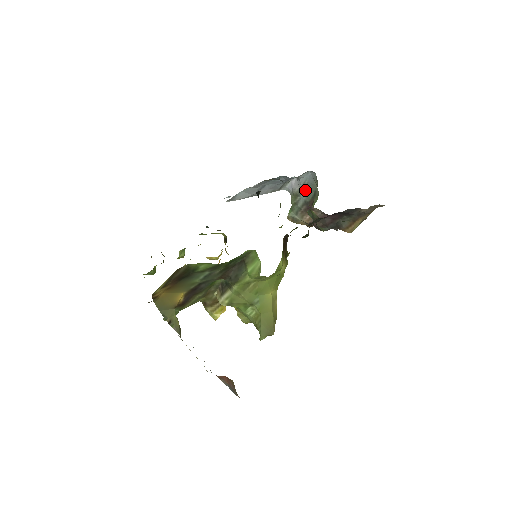
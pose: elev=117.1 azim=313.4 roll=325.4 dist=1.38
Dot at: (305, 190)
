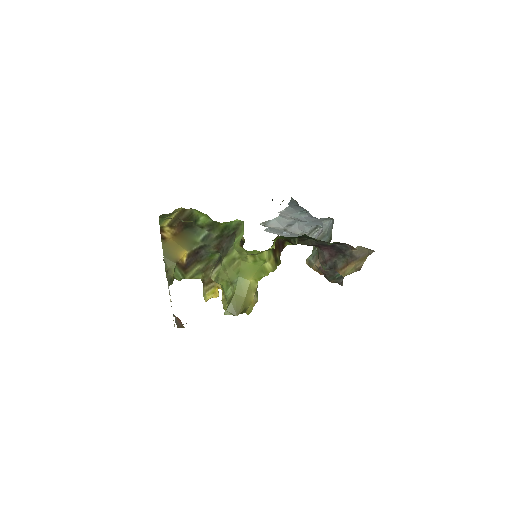
Dot at: (325, 237)
